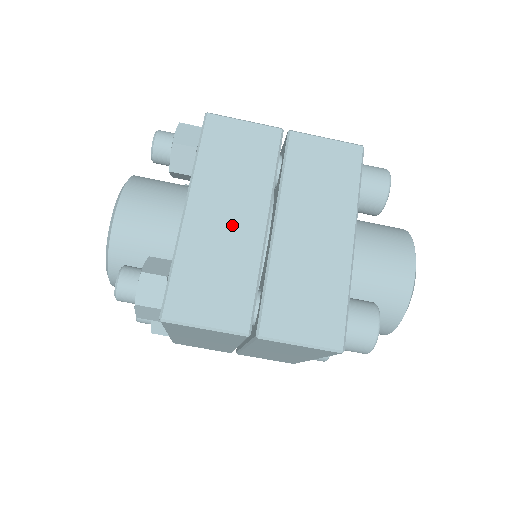
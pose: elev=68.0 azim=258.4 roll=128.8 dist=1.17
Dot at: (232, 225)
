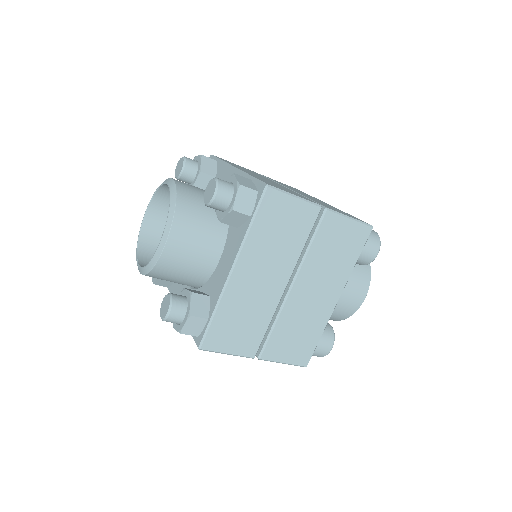
Dot at: (263, 286)
